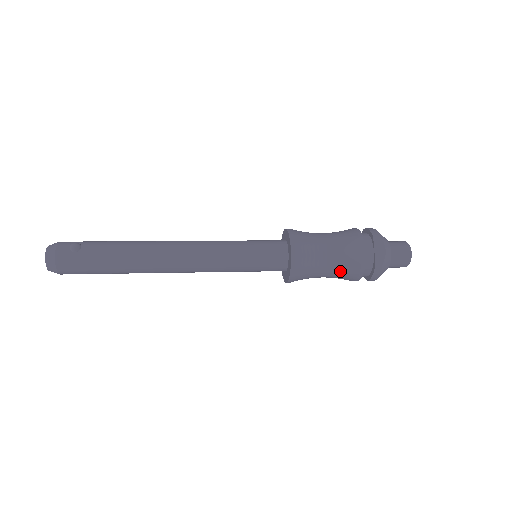
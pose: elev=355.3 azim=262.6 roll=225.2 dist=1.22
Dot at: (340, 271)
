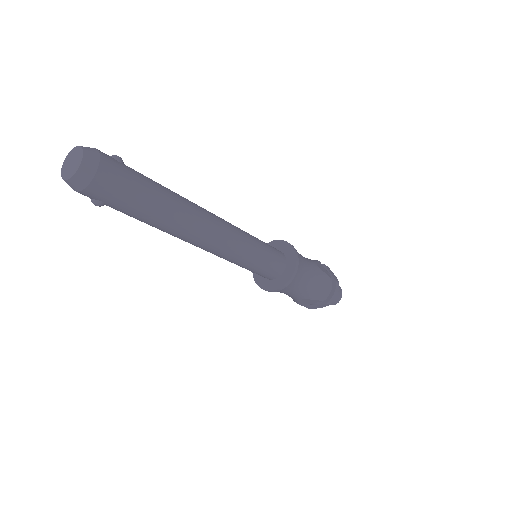
Dot at: (317, 282)
